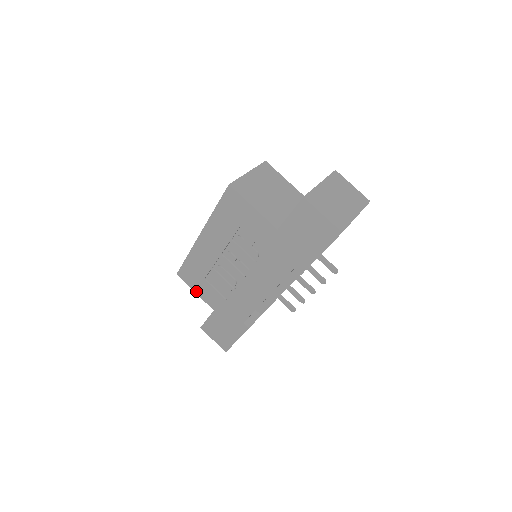
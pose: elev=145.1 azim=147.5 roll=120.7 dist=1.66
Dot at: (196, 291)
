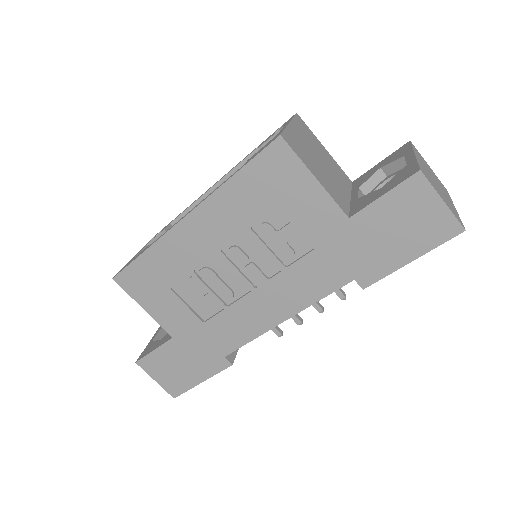
Dot at: (146, 307)
